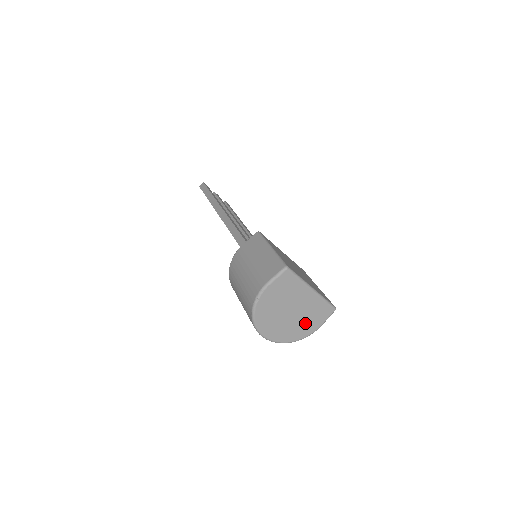
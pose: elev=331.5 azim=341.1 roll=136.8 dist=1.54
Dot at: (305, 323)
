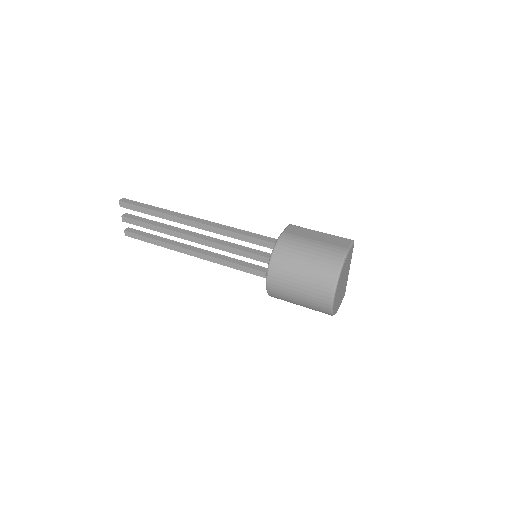
Dot at: (340, 299)
